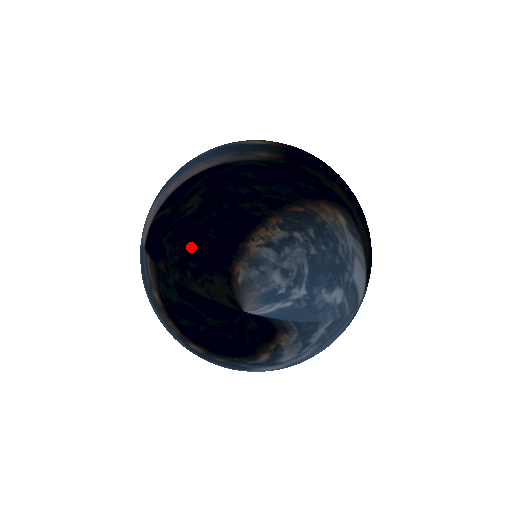
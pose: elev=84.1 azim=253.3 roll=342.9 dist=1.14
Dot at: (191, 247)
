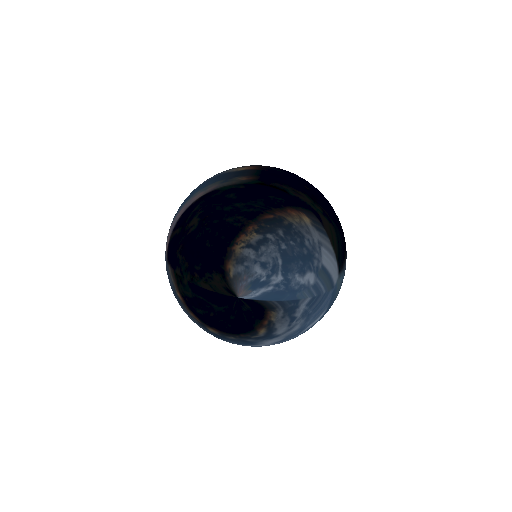
Dot at: (195, 255)
